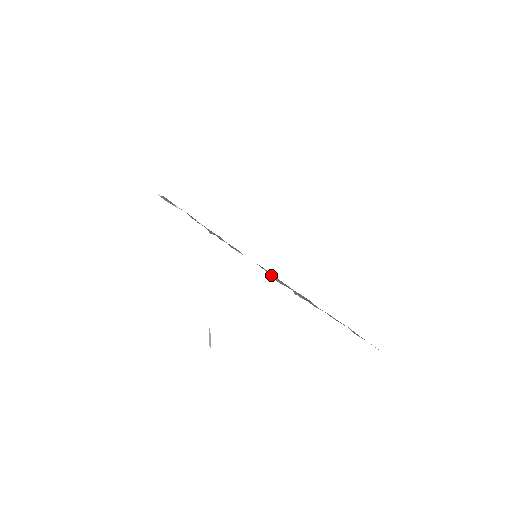
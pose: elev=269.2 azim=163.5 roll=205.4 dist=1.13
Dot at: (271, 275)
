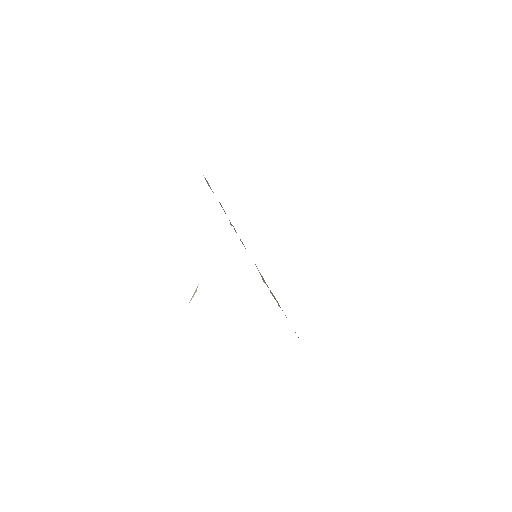
Dot at: occluded
